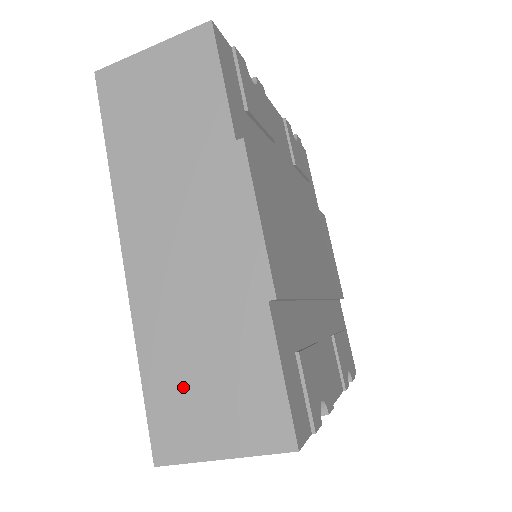
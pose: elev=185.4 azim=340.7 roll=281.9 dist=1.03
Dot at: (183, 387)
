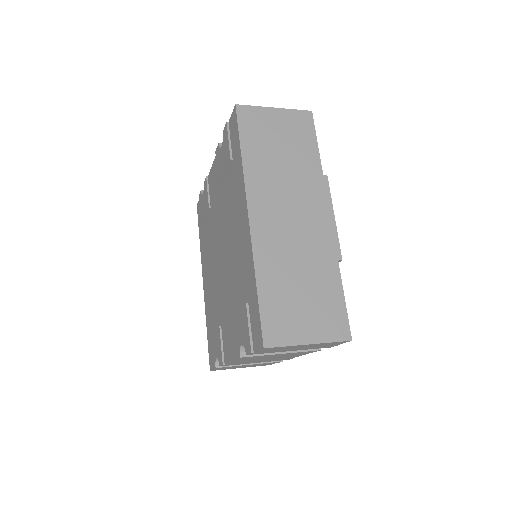
Dot at: (286, 300)
